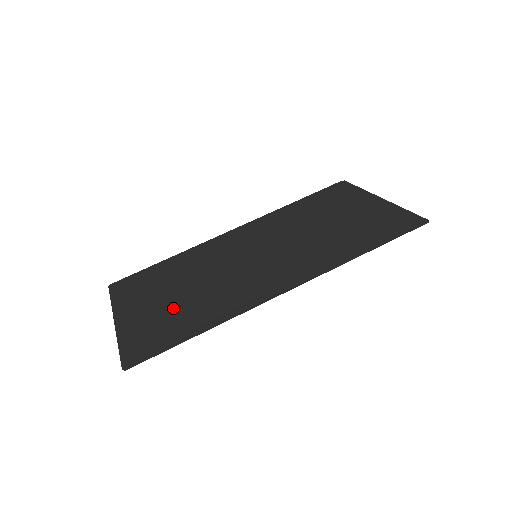
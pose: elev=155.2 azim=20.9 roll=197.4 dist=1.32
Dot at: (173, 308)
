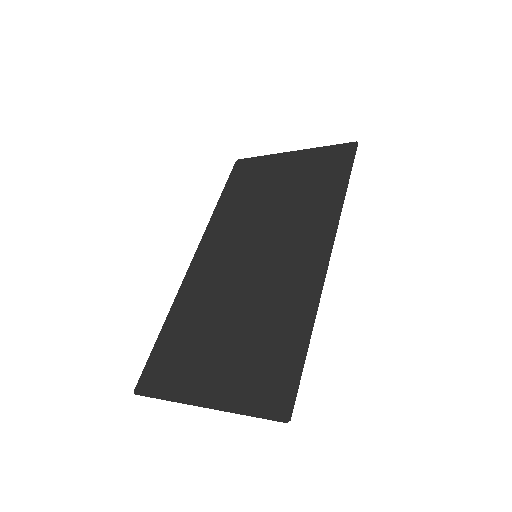
Dot at: (247, 346)
